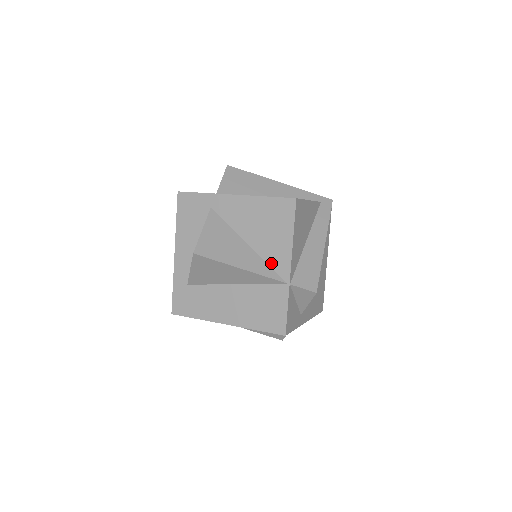
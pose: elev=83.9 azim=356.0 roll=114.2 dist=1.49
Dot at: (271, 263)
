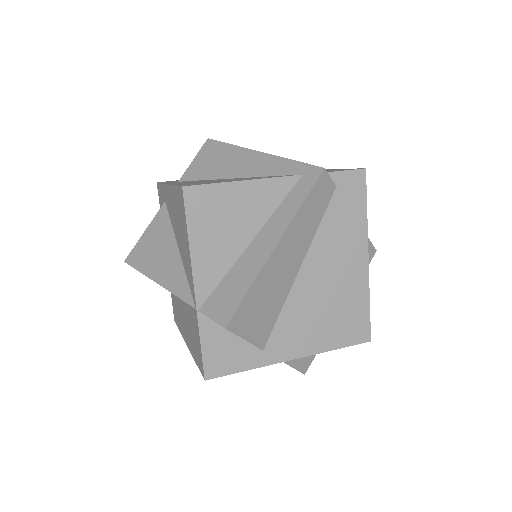
Dot at: (187, 277)
